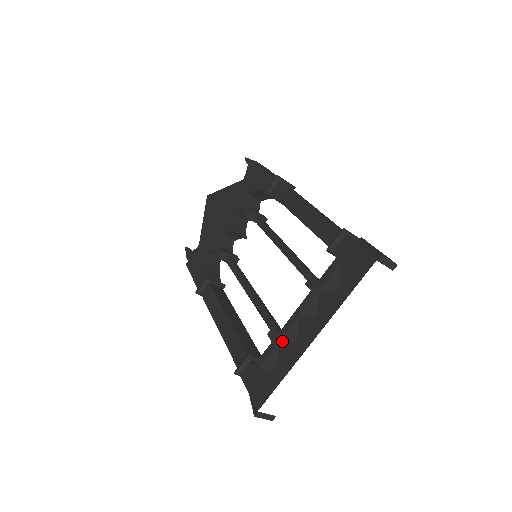
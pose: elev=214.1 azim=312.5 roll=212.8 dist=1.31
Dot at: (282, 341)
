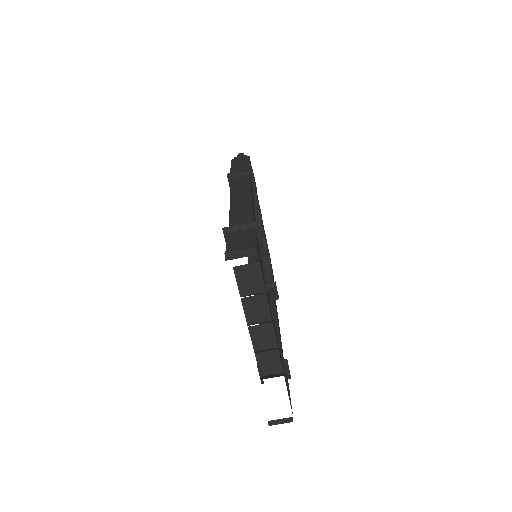
Dot at: (257, 349)
